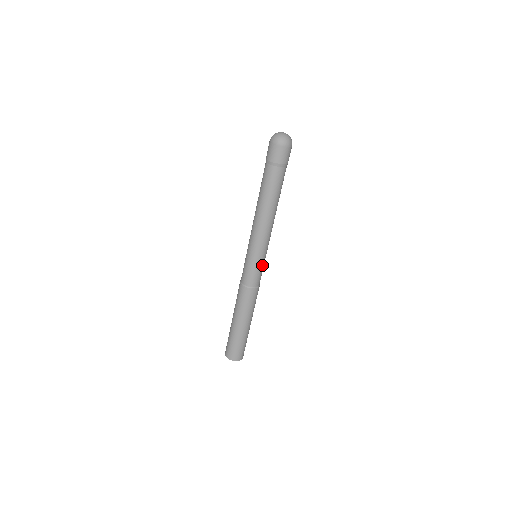
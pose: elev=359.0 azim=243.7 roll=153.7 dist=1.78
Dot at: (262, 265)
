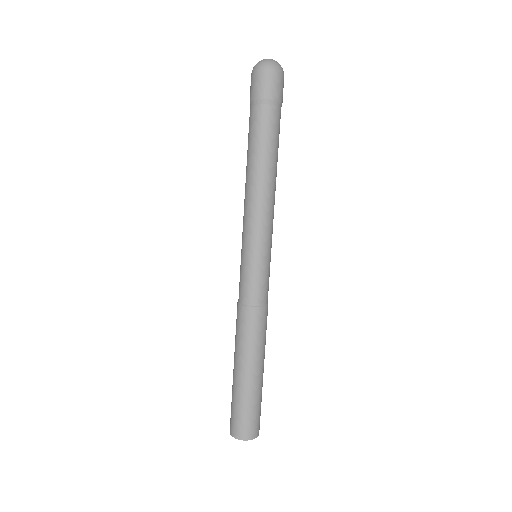
Dot at: (257, 267)
